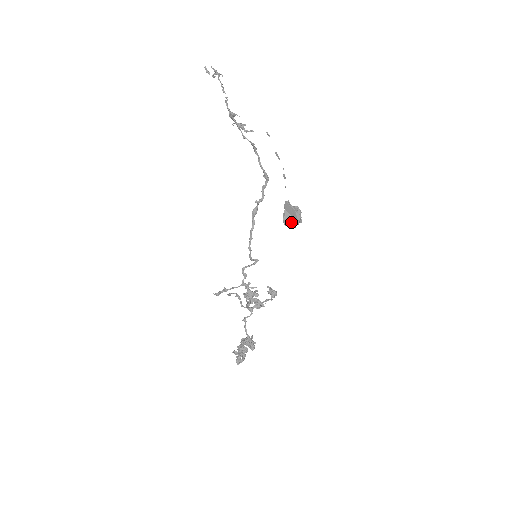
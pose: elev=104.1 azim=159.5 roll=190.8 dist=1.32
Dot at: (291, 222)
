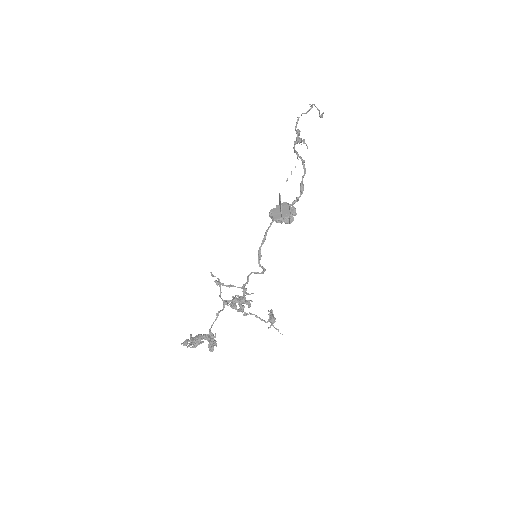
Dot at: (276, 215)
